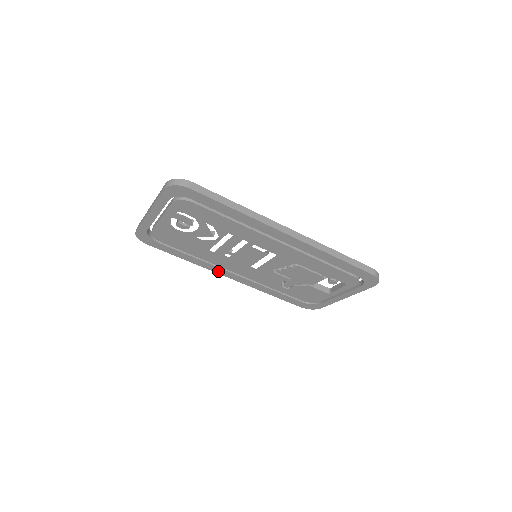
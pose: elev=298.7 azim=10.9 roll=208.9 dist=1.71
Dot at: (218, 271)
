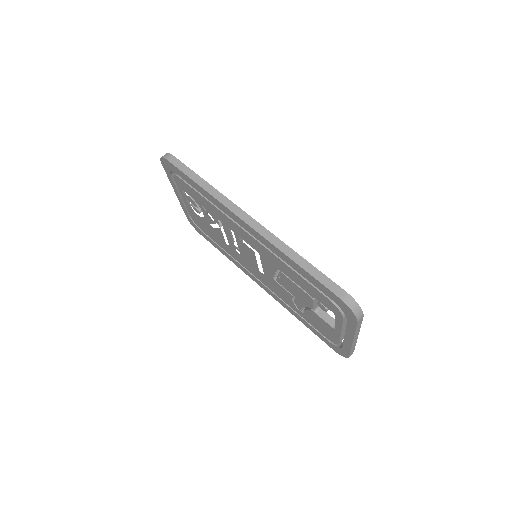
Dot at: (250, 275)
